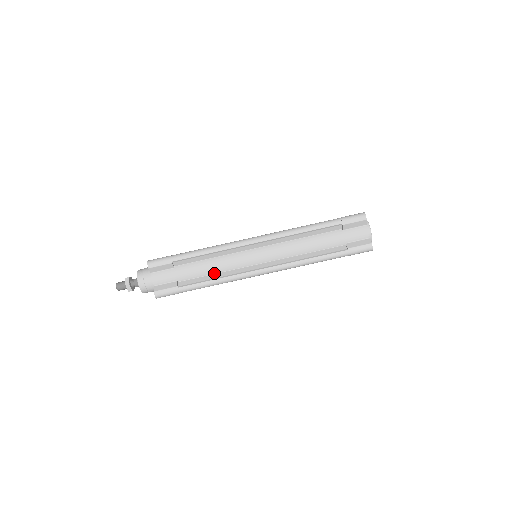
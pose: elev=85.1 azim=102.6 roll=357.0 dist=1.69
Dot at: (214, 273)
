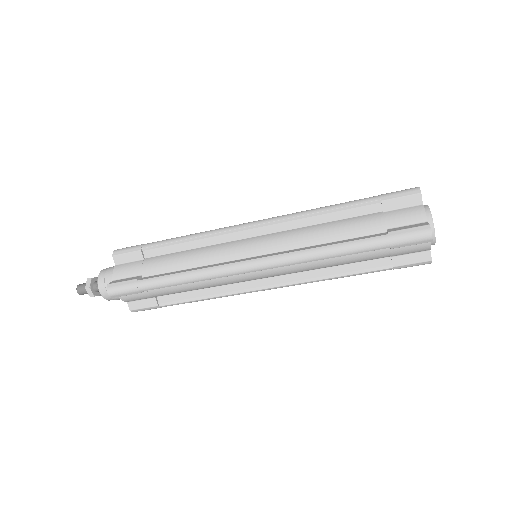
Dot at: (202, 288)
